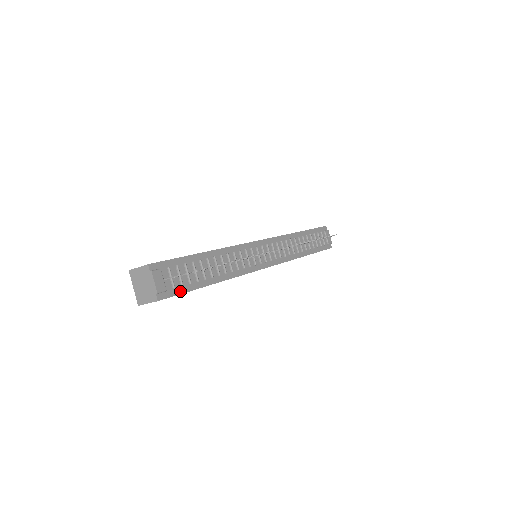
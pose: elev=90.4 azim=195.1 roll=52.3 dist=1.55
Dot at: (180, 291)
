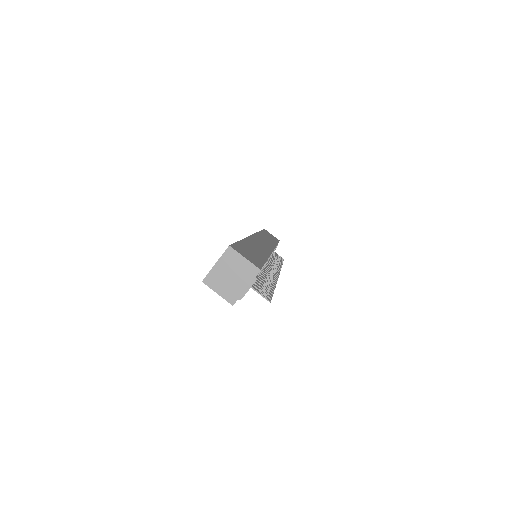
Dot at: occluded
